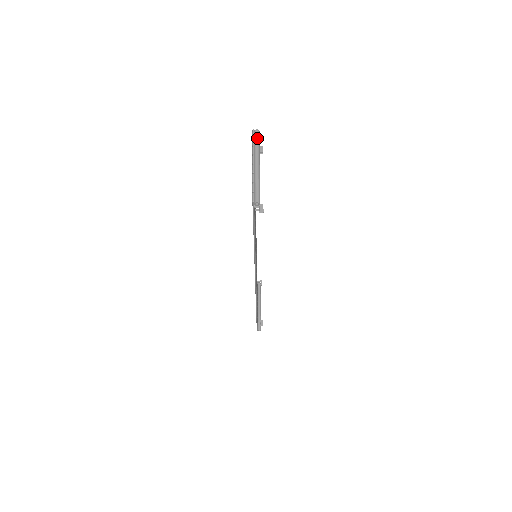
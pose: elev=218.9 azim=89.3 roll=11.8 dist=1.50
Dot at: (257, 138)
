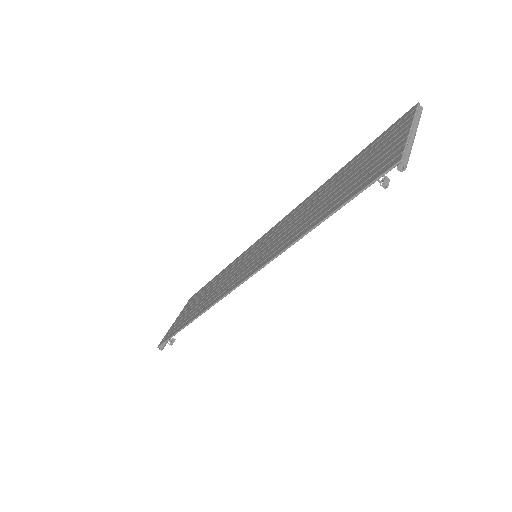
Dot at: (420, 113)
